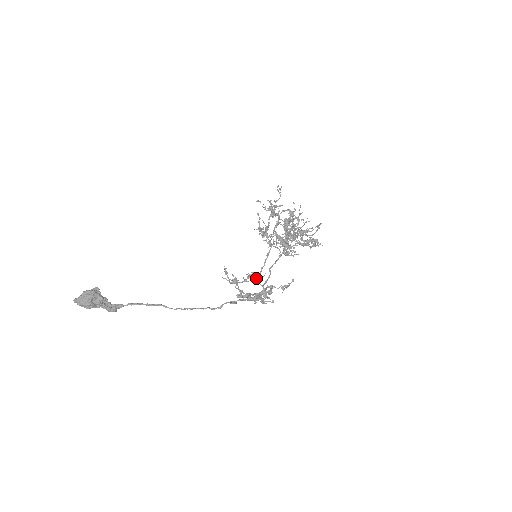
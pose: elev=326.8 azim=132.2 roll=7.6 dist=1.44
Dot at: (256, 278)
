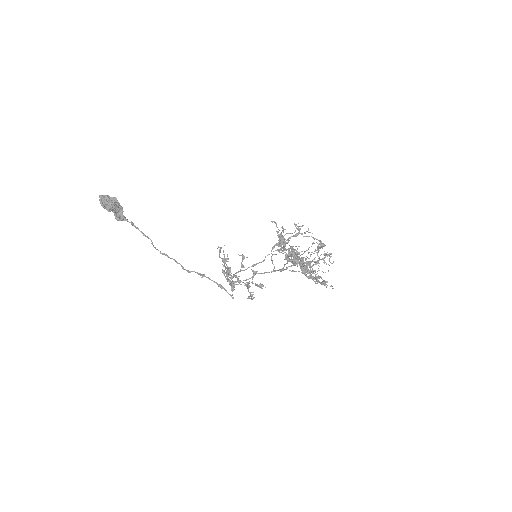
Dot at: (227, 274)
